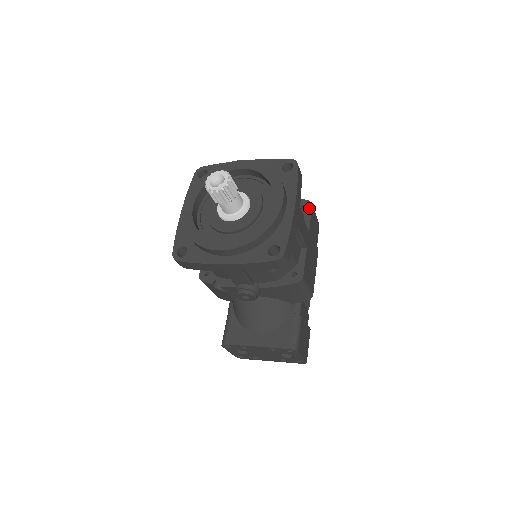
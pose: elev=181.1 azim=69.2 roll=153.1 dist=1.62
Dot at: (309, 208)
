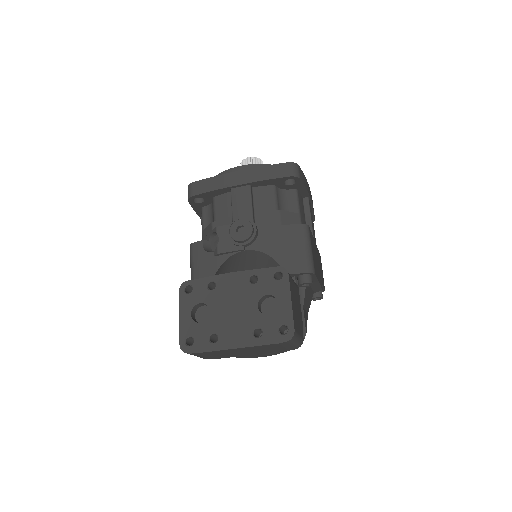
Dot at: occluded
